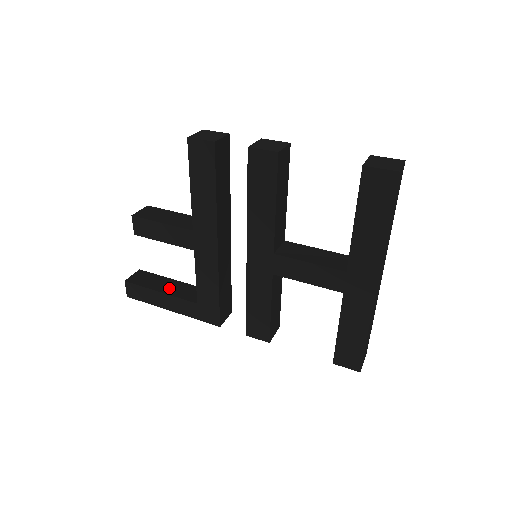
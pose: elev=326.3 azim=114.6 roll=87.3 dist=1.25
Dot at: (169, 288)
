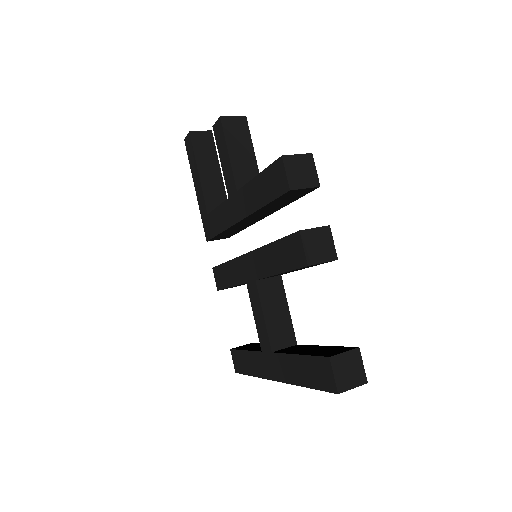
Dot at: (208, 176)
